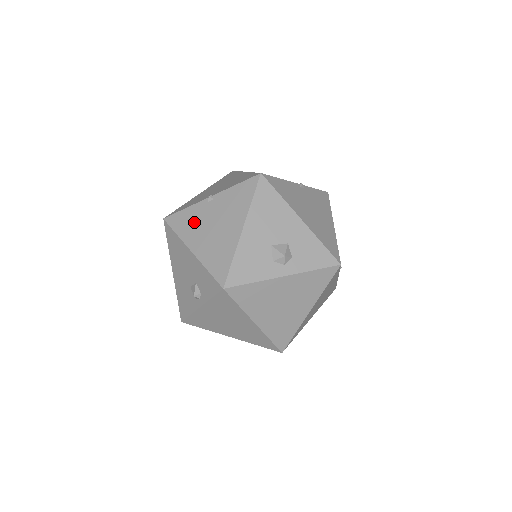
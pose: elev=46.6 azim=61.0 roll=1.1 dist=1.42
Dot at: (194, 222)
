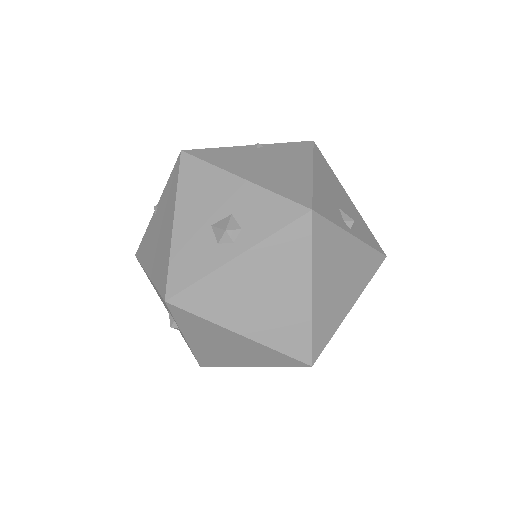
Dot at: (148, 243)
